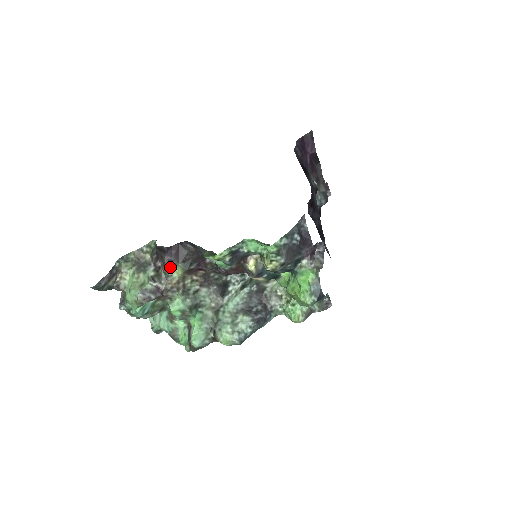
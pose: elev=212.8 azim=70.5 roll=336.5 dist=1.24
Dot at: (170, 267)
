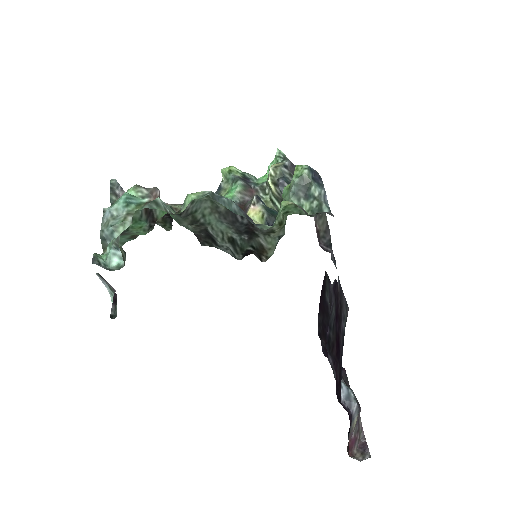
Dot at: (178, 205)
